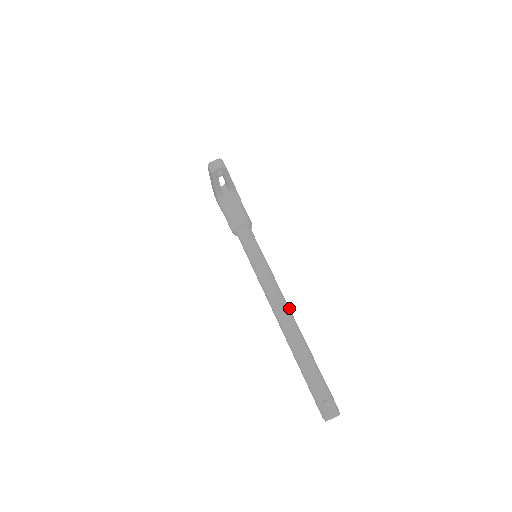
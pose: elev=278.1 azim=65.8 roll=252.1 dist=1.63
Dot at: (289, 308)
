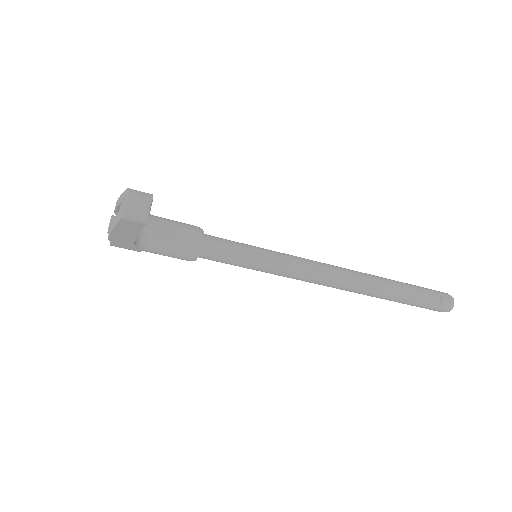
Dot at: (335, 266)
